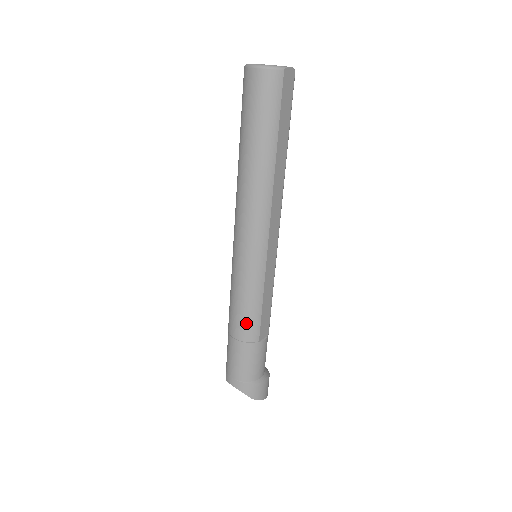
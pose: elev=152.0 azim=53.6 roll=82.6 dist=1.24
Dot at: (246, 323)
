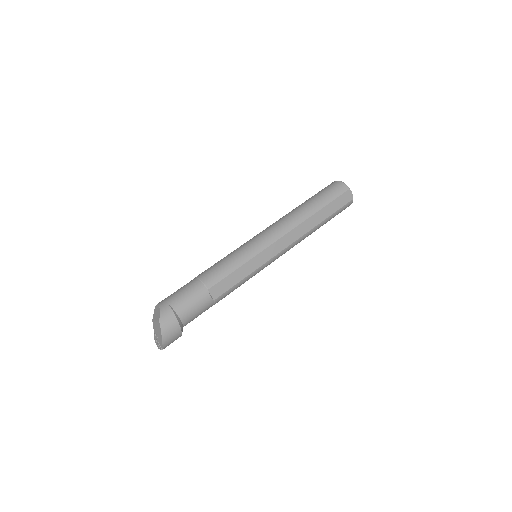
Dot at: (215, 271)
